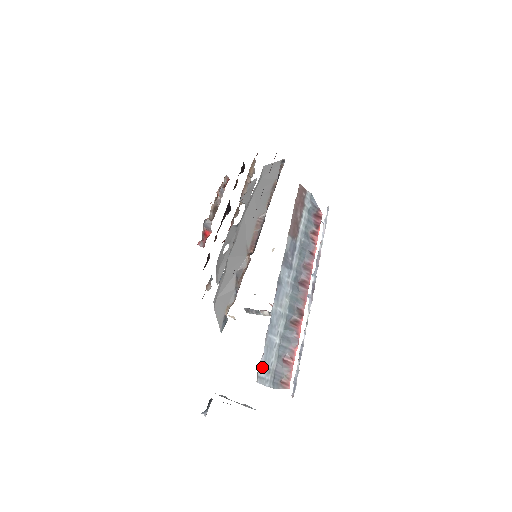
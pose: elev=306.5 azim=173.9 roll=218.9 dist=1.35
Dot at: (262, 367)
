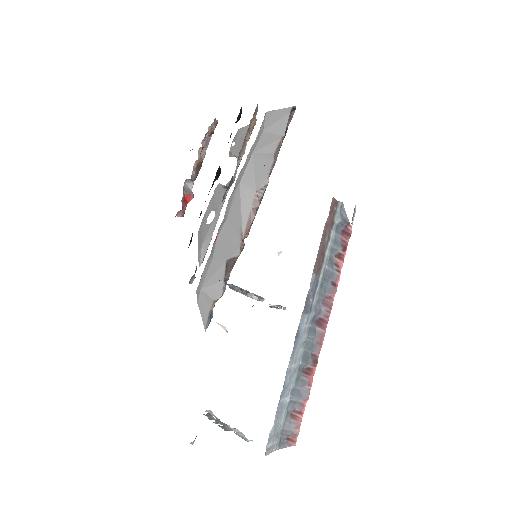
Dot at: (271, 437)
